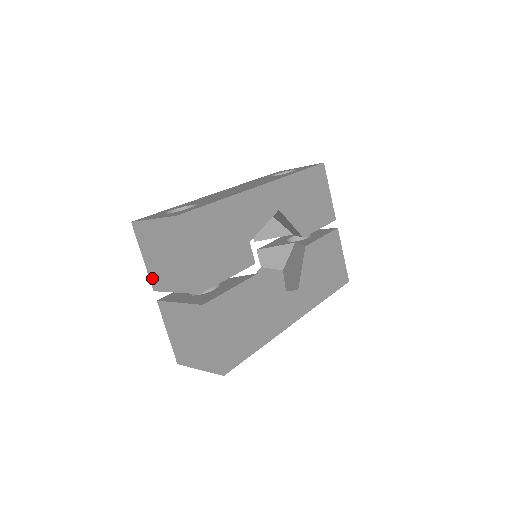
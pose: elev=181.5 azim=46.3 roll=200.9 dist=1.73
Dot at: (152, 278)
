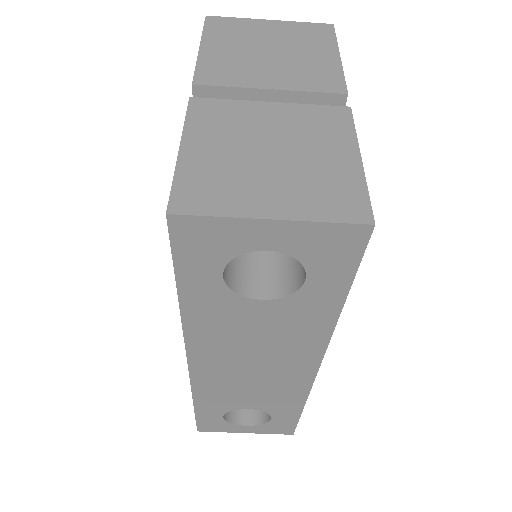
Dot at: (206, 69)
